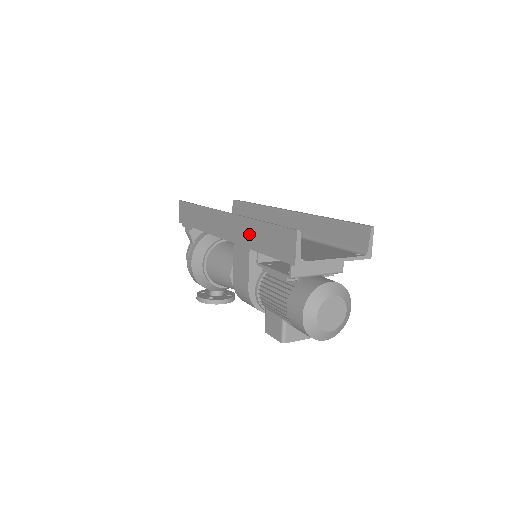
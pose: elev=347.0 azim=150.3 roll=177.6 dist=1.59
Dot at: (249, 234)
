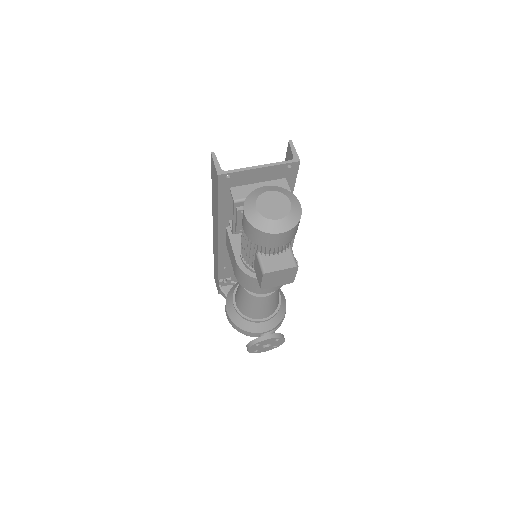
Dot at: (215, 211)
